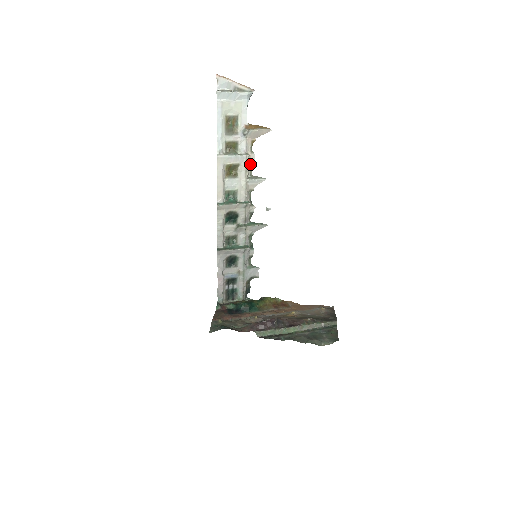
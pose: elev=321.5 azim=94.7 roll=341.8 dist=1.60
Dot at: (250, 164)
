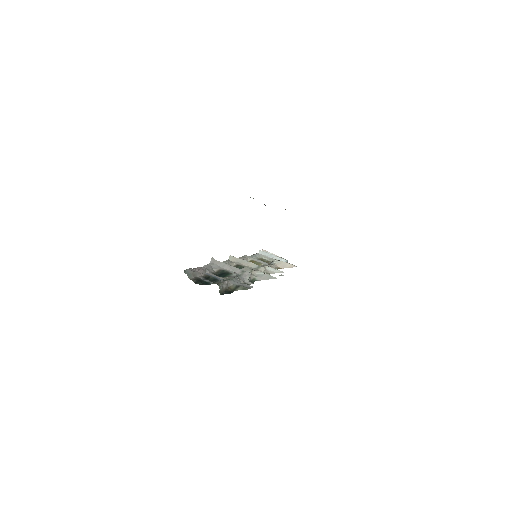
Dot at: occluded
